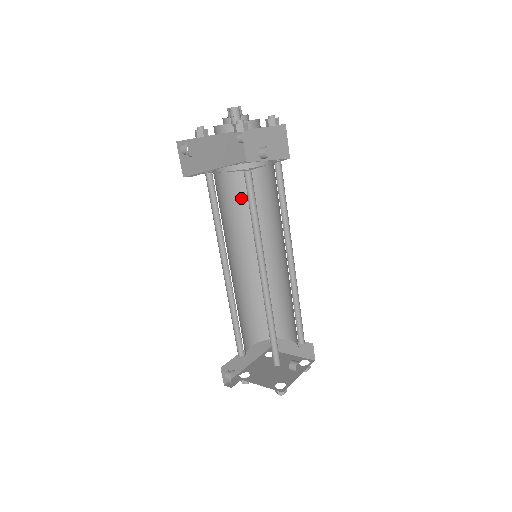
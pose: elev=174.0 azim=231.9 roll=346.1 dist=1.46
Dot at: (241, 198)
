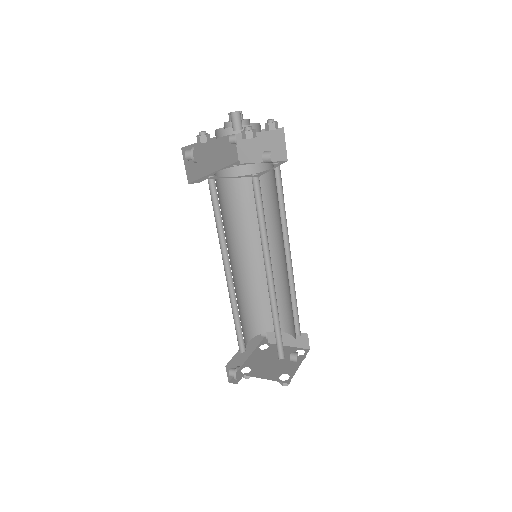
Dot at: (237, 199)
